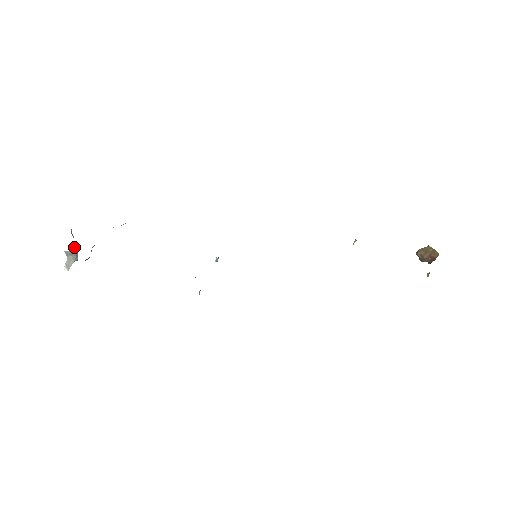
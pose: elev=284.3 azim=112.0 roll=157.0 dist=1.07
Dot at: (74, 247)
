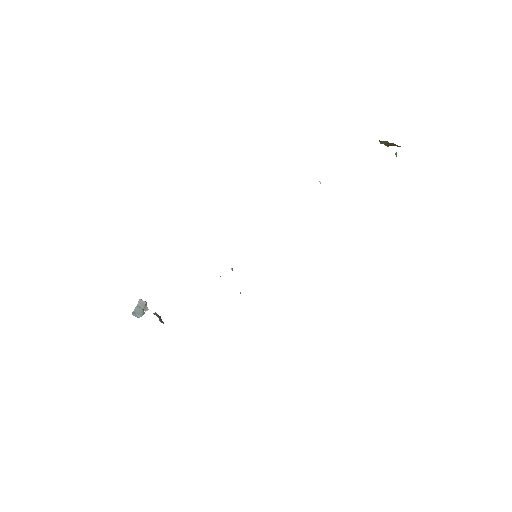
Dot at: (141, 308)
